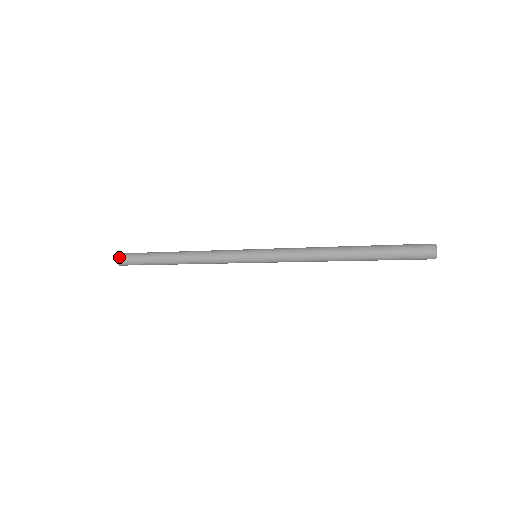
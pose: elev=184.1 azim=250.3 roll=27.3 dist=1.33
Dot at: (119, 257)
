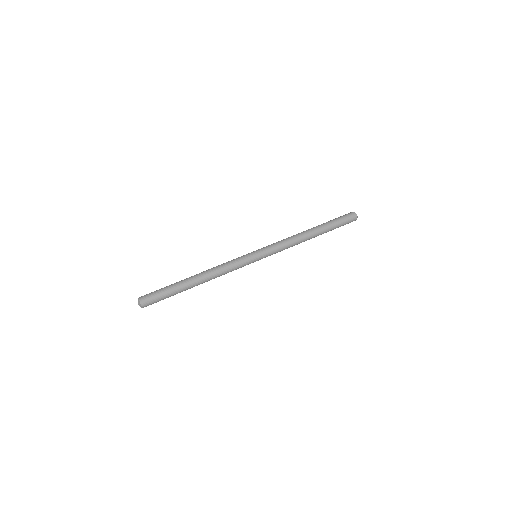
Dot at: (144, 305)
